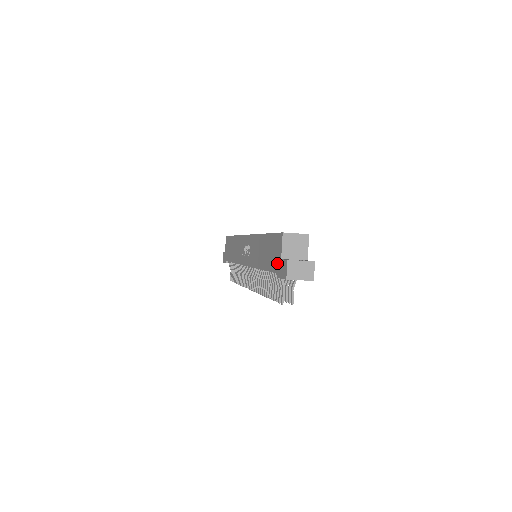
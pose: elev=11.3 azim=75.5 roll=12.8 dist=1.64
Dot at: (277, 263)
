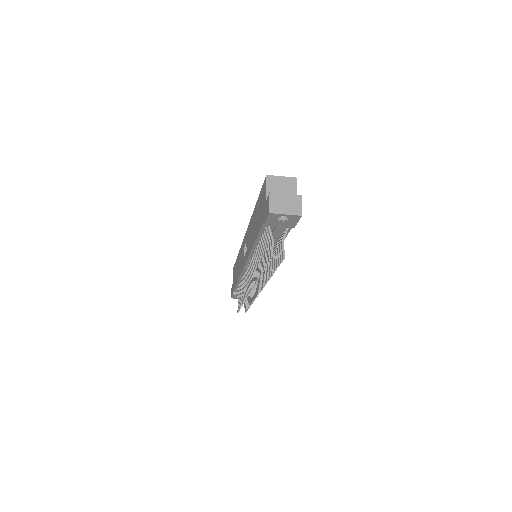
Dot at: (263, 212)
